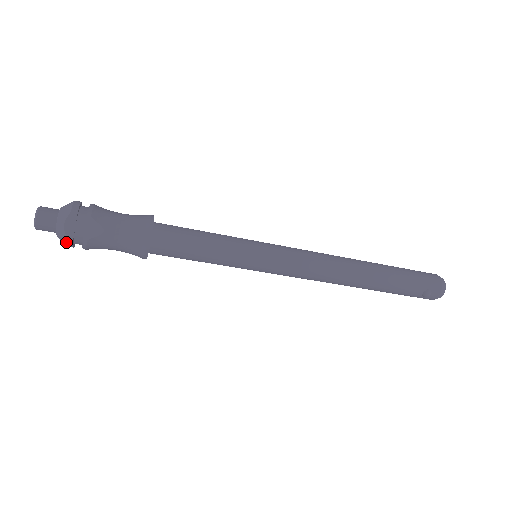
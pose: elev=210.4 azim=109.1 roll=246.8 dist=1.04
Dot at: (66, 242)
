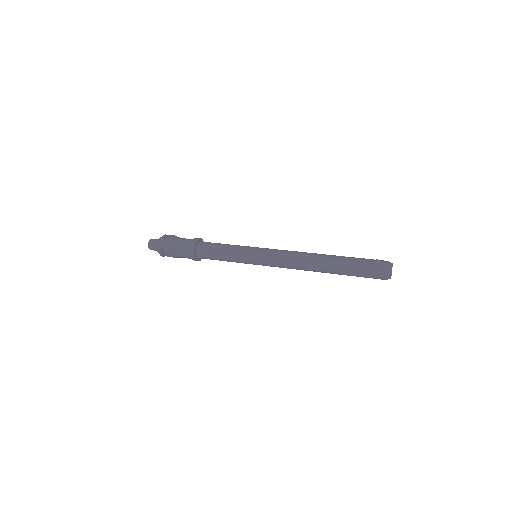
Dot at: occluded
